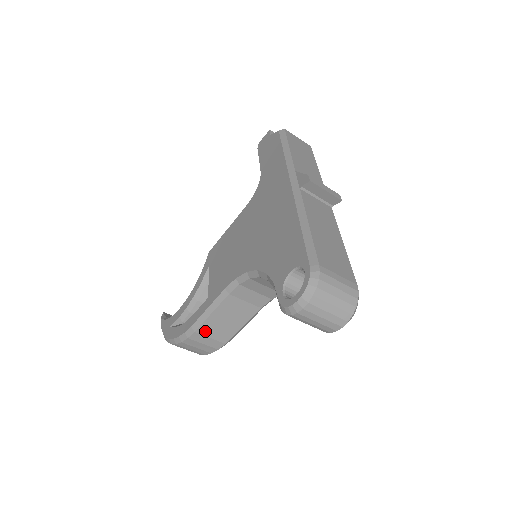
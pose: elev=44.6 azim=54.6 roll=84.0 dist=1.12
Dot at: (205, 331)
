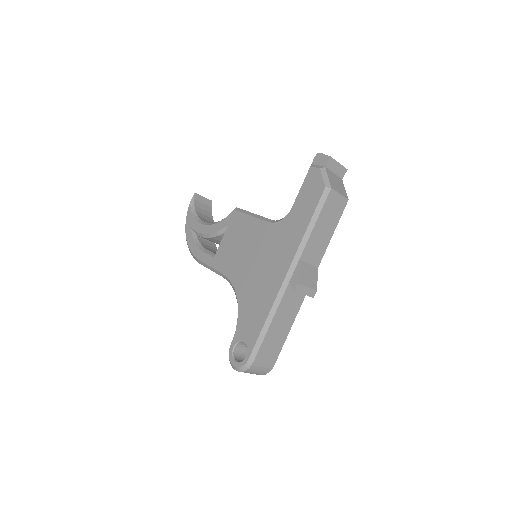
Dot at: occluded
